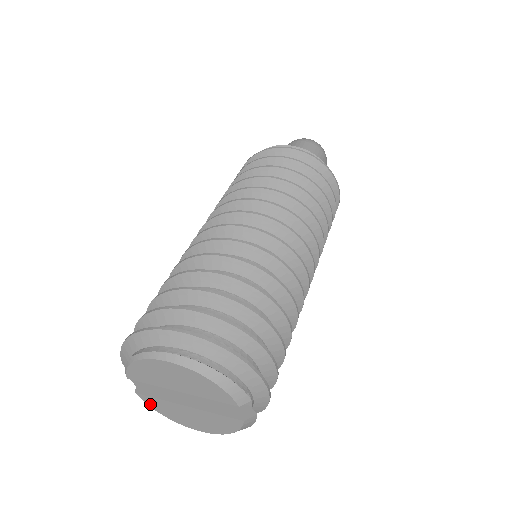
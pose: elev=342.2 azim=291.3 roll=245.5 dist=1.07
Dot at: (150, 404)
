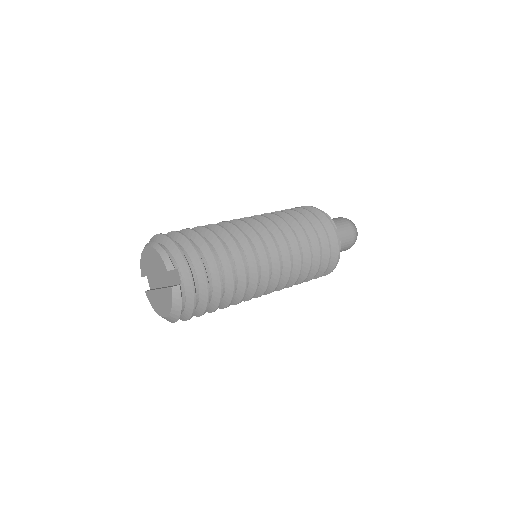
Dot at: (150, 300)
